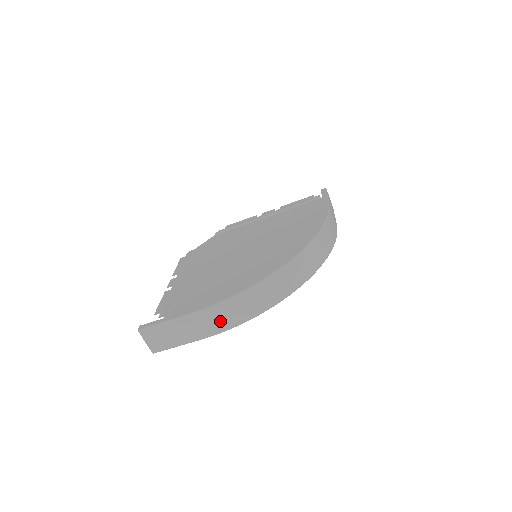
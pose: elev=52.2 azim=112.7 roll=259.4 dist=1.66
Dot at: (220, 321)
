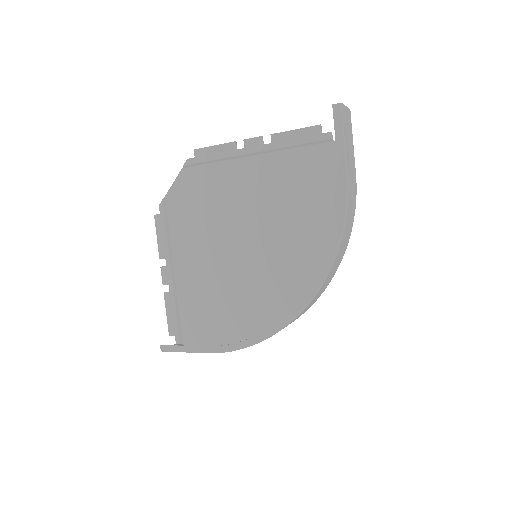
Dot at: occluded
